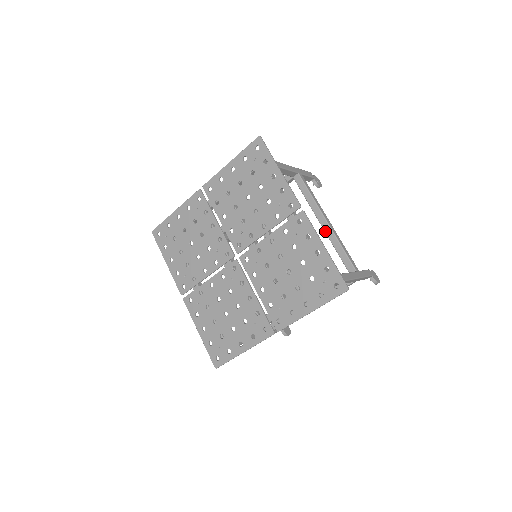
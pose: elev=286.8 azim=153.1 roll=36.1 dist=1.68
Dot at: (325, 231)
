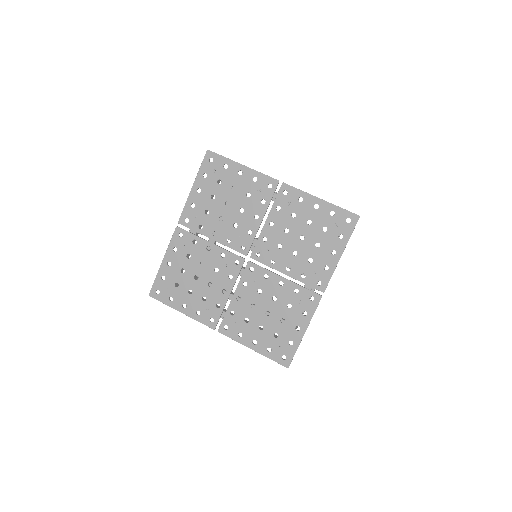
Dot at: occluded
